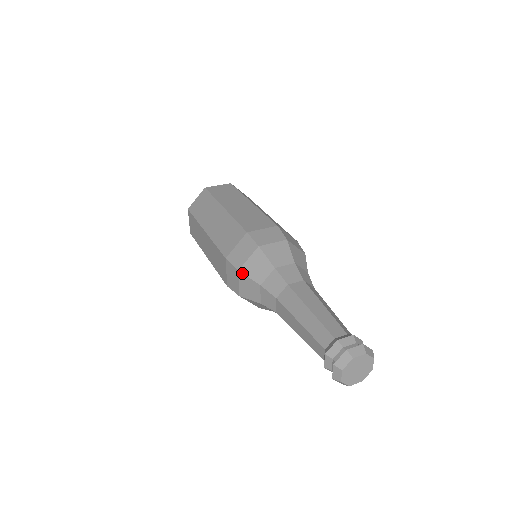
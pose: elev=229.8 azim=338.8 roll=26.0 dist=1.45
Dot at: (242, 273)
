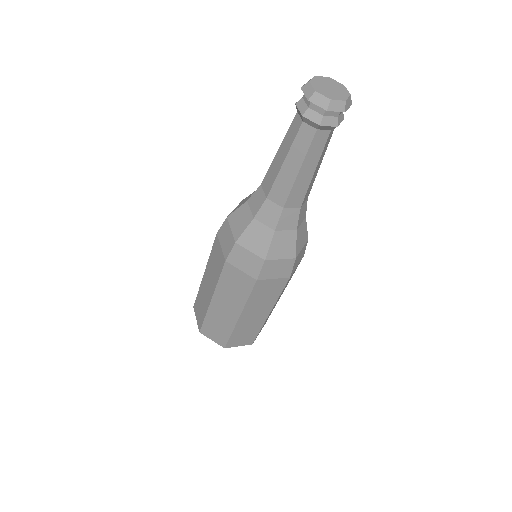
Dot at: (238, 238)
